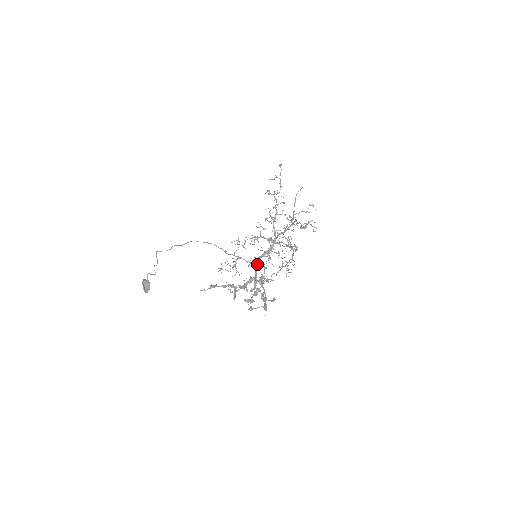
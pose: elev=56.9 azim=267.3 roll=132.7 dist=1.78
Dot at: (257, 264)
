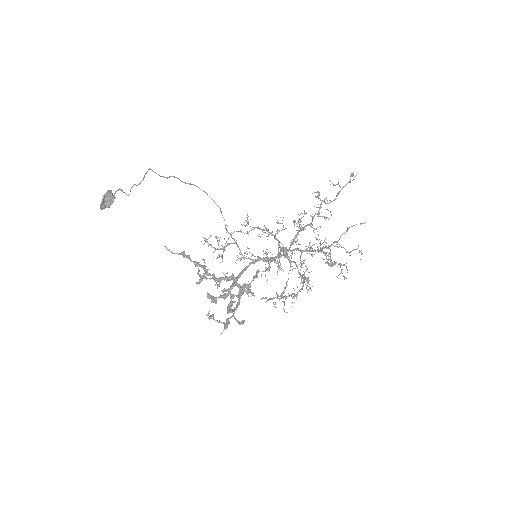
Dot at: (250, 264)
